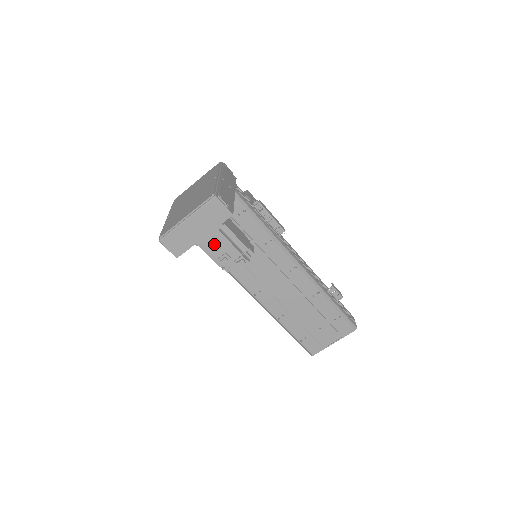
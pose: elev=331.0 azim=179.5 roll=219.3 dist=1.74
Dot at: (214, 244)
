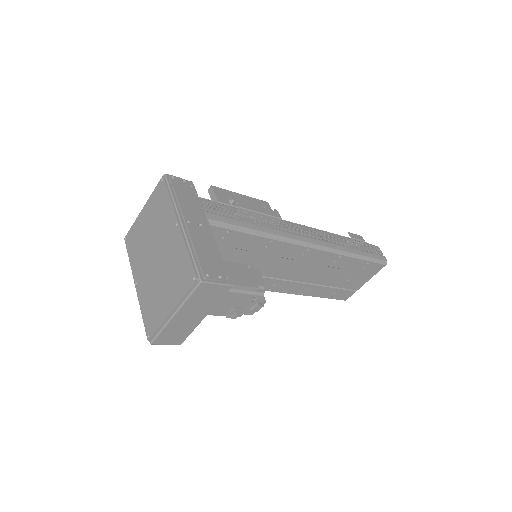
Dot at: (216, 308)
